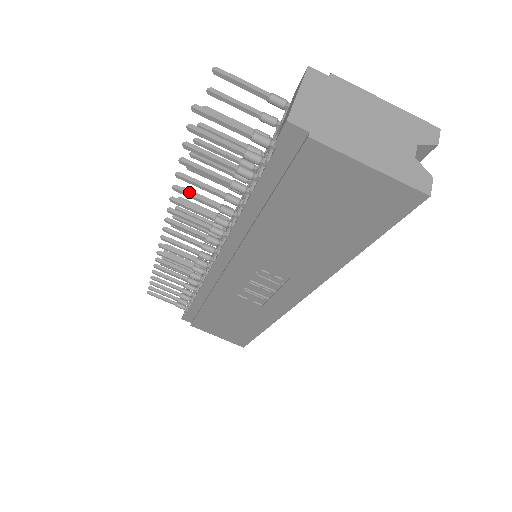
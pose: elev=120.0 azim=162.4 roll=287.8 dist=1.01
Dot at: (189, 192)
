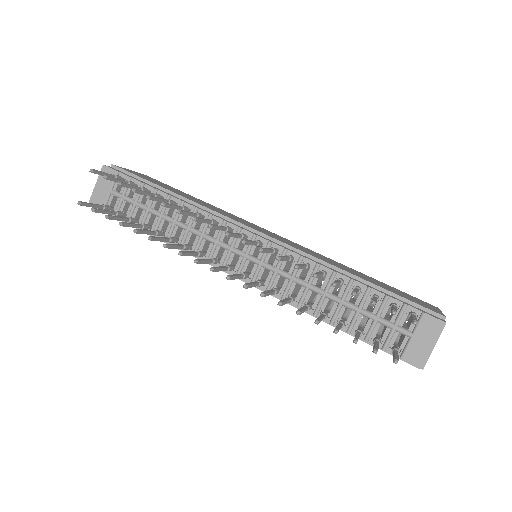
Dot at: (303, 312)
